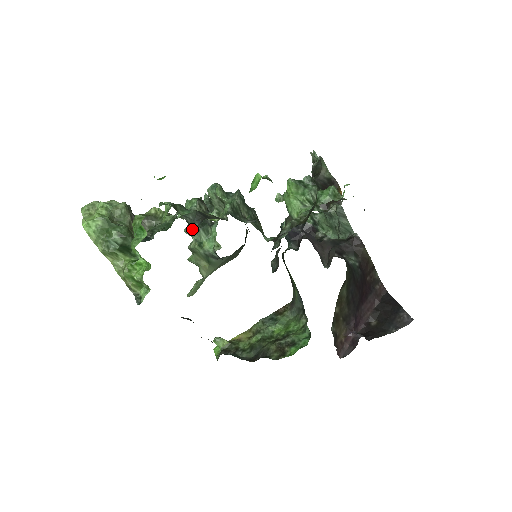
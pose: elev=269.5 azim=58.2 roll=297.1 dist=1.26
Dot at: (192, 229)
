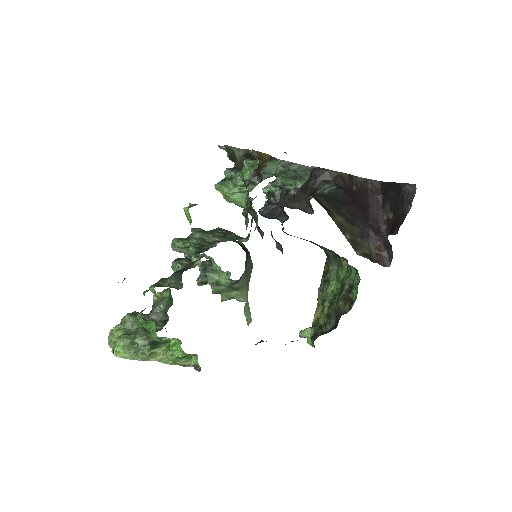
Dot at: (201, 280)
